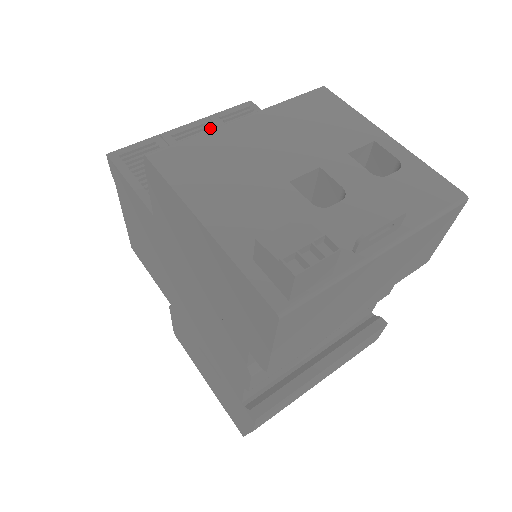
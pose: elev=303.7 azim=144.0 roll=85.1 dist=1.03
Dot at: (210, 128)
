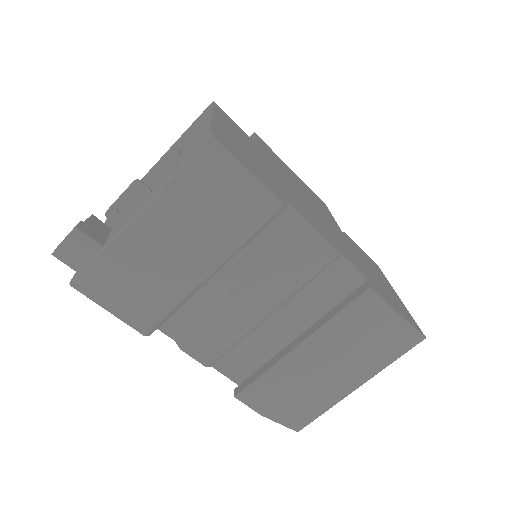
Dot at: occluded
